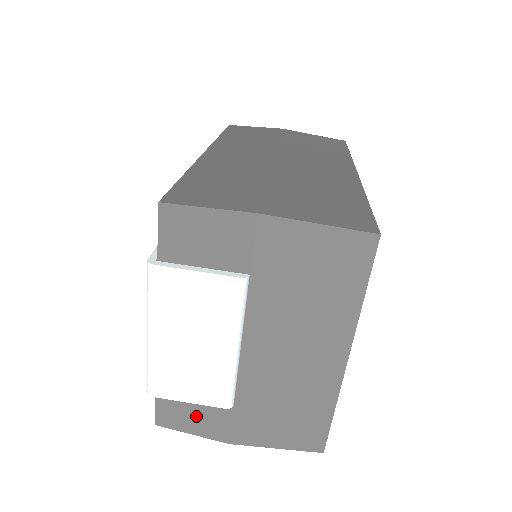
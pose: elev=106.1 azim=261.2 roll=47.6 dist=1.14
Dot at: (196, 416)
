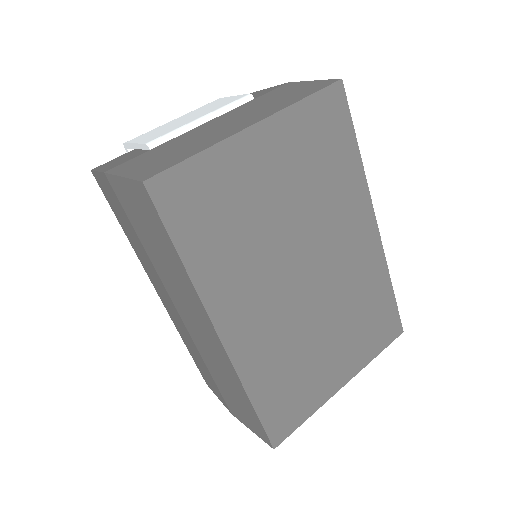
Dot at: (119, 161)
